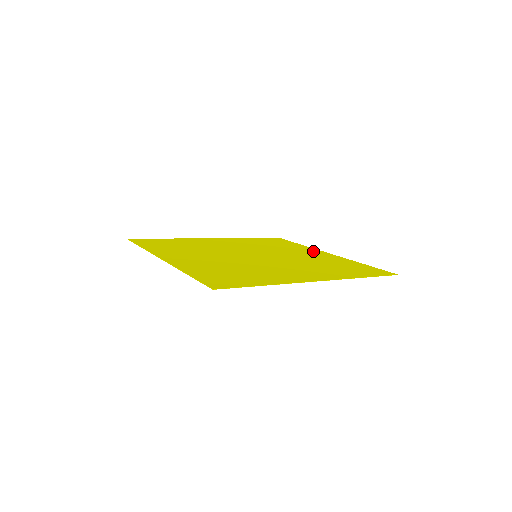
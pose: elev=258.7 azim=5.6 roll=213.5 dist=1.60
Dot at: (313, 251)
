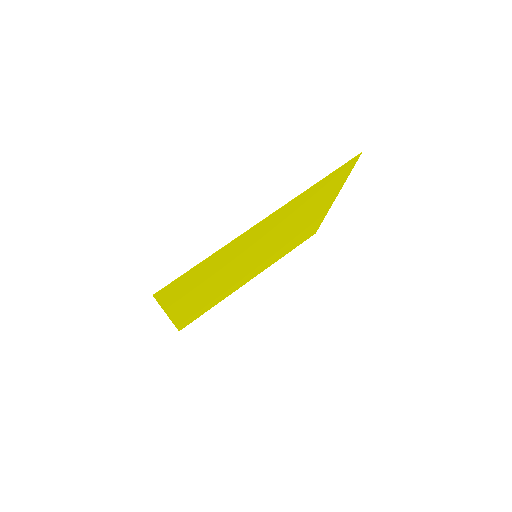
Dot at: (321, 213)
